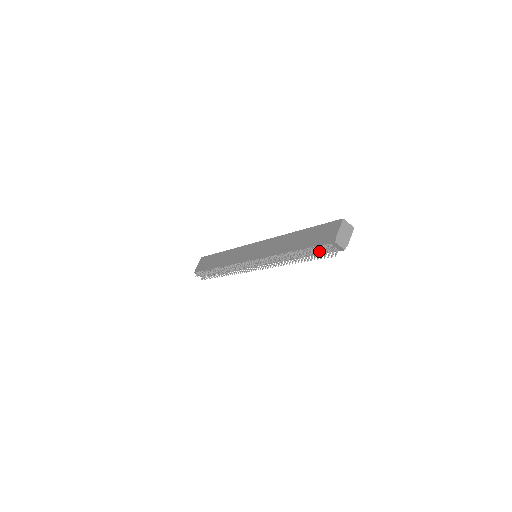
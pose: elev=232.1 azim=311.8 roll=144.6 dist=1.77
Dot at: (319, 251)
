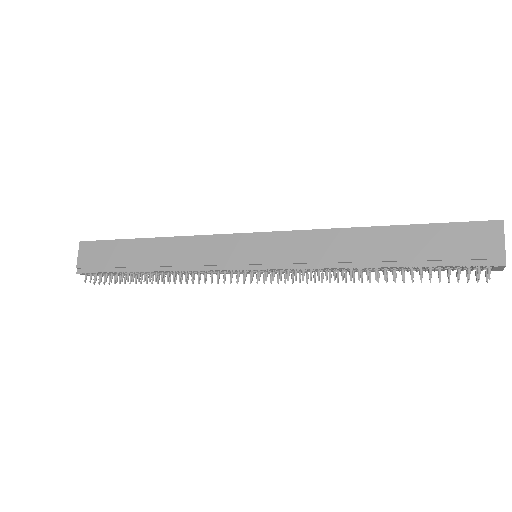
Dot at: (445, 269)
